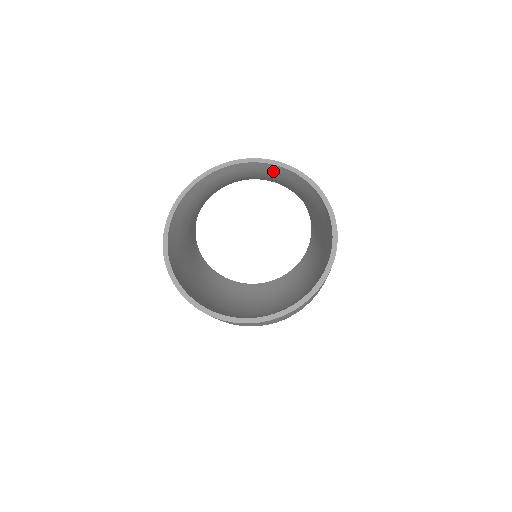
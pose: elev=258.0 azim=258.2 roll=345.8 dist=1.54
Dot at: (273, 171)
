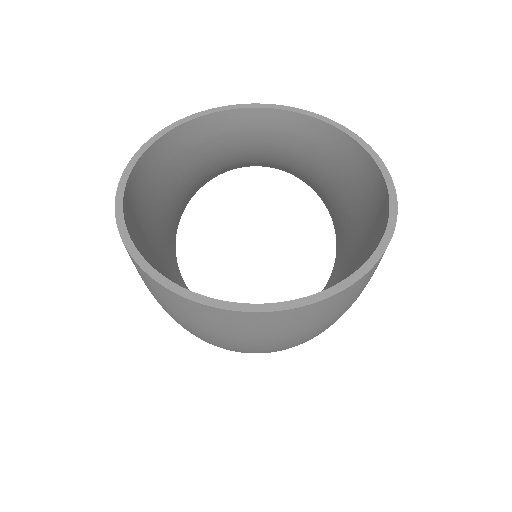
Dot at: (307, 132)
